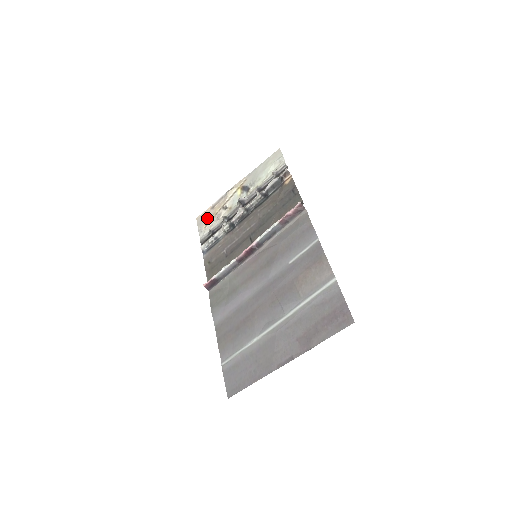
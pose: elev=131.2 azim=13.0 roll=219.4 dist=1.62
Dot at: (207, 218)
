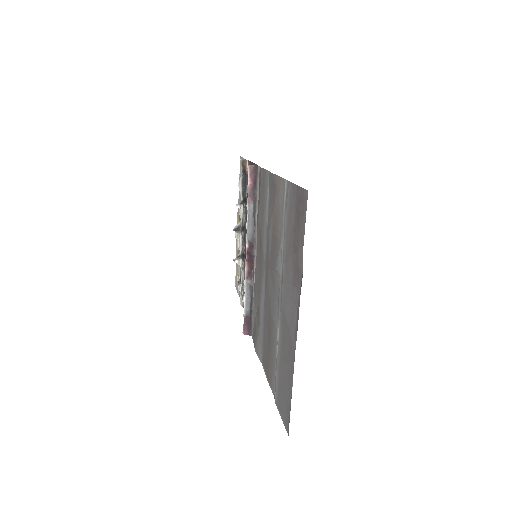
Dot at: occluded
